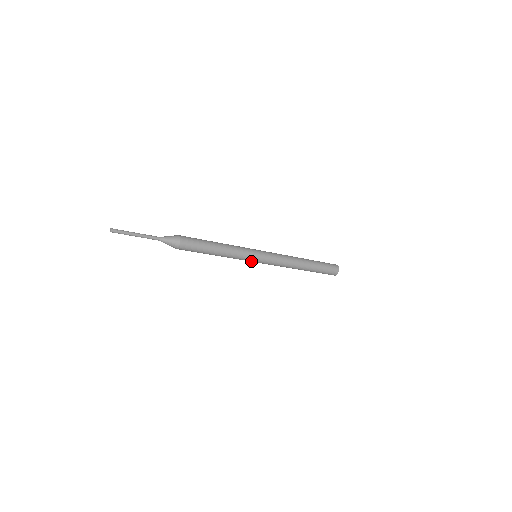
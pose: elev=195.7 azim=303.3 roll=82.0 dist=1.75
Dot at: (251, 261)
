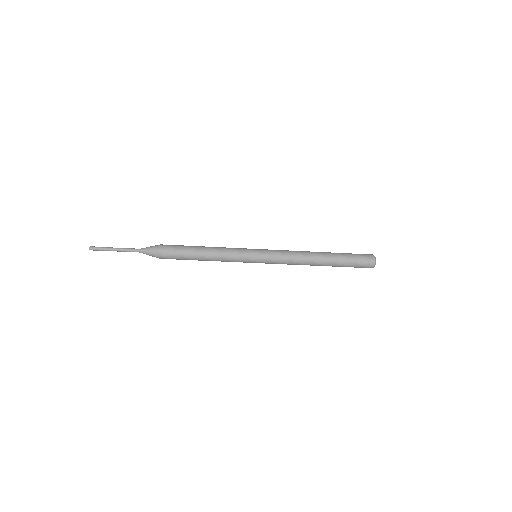
Dot at: (250, 259)
